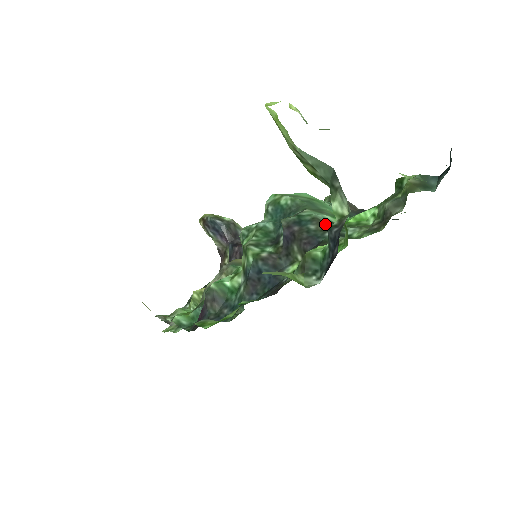
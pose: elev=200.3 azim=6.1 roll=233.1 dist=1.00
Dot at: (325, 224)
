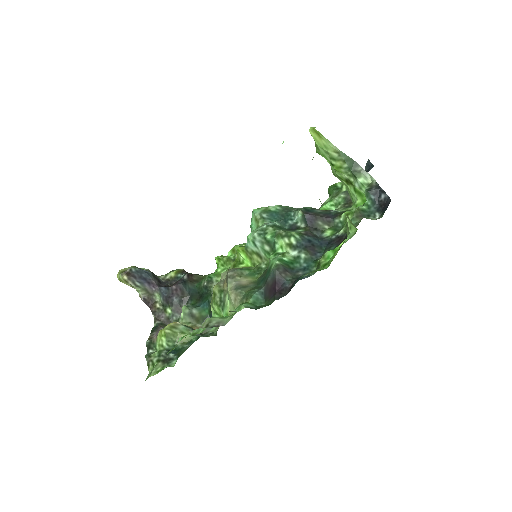
Dot at: occluded
